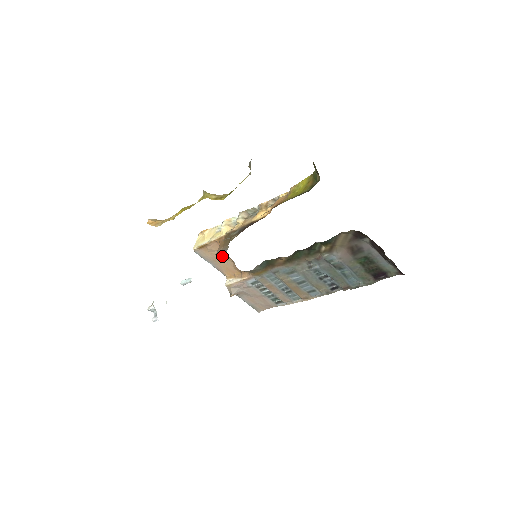
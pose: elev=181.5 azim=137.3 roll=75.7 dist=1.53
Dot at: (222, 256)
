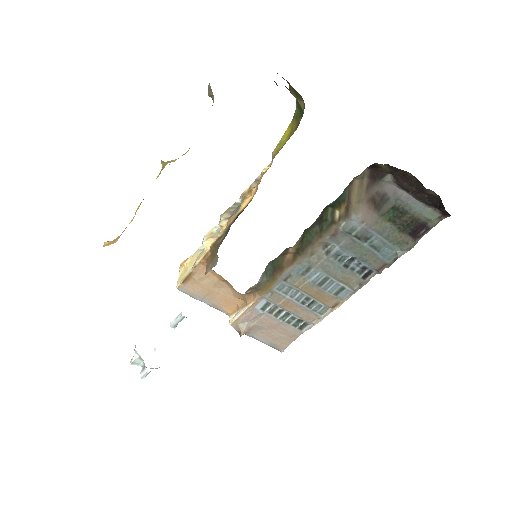
Dot at: (215, 283)
